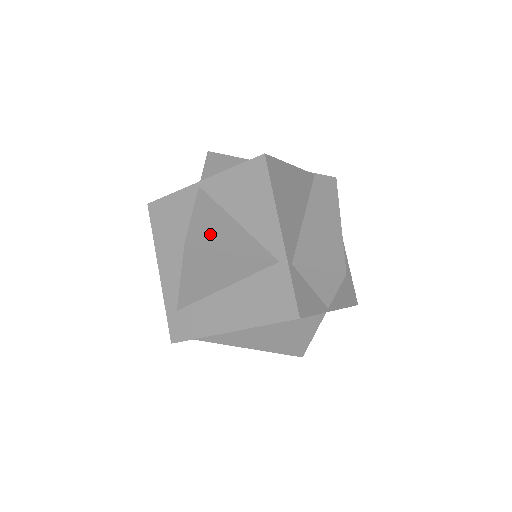
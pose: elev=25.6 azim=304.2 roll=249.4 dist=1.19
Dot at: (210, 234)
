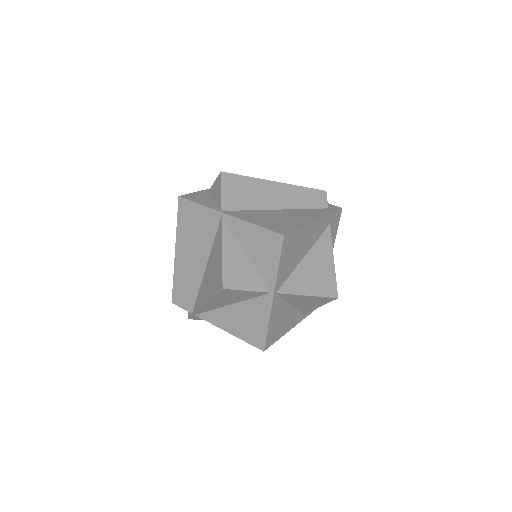
Dot at: occluded
